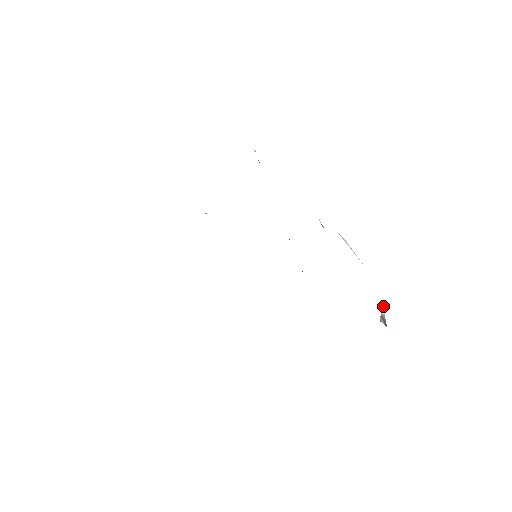
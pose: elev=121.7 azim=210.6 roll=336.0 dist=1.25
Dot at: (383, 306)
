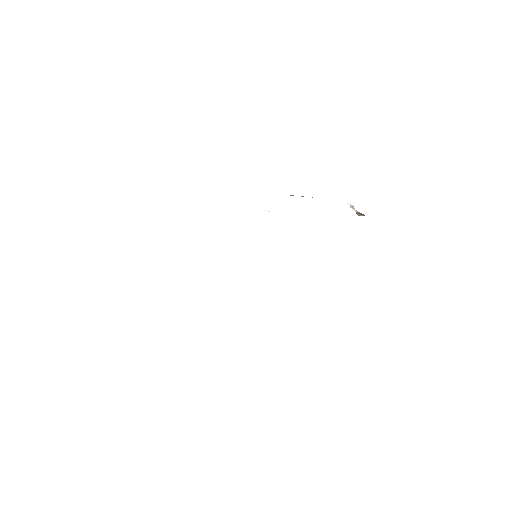
Dot at: (352, 208)
